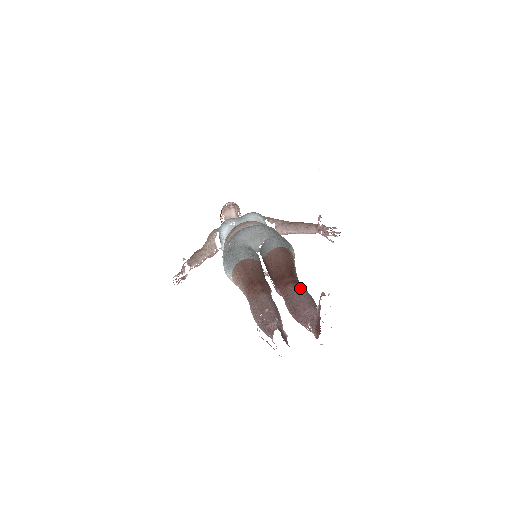
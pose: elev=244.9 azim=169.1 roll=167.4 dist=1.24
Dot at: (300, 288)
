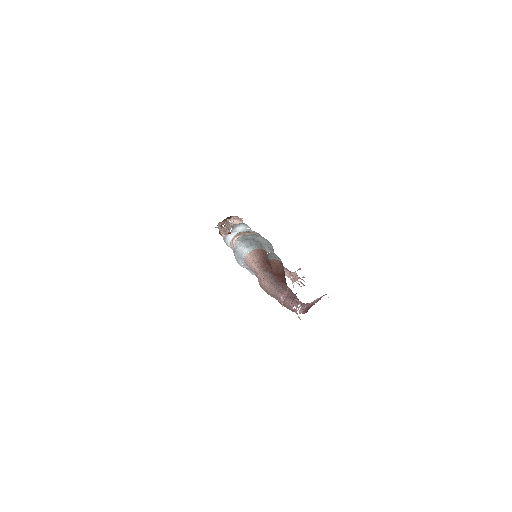
Dot at: occluded
